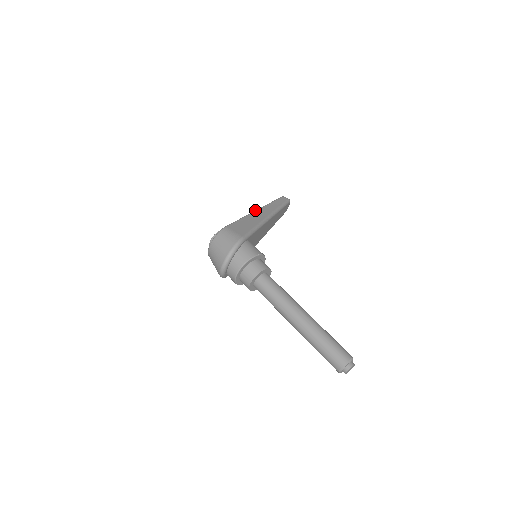
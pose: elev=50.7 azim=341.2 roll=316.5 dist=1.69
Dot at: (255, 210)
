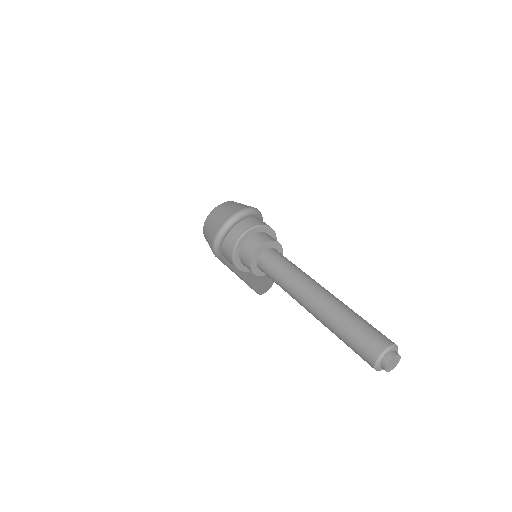
Dot at: occluded
